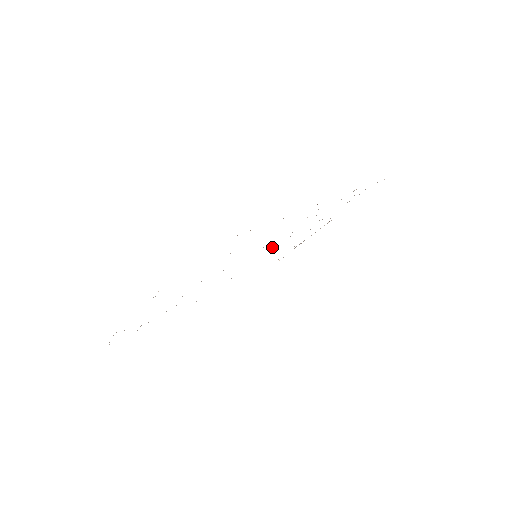
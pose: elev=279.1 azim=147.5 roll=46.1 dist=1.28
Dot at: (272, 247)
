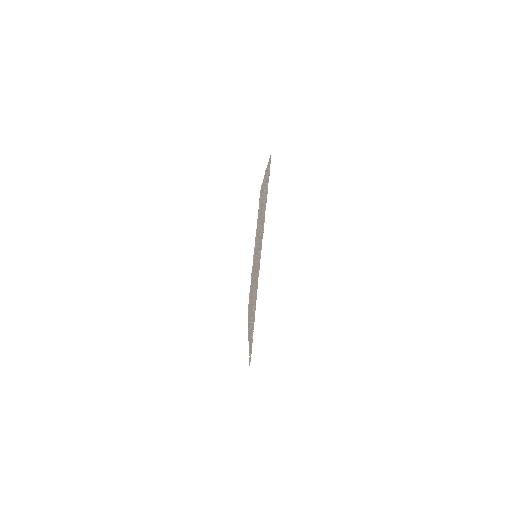
Dot at: occluded
